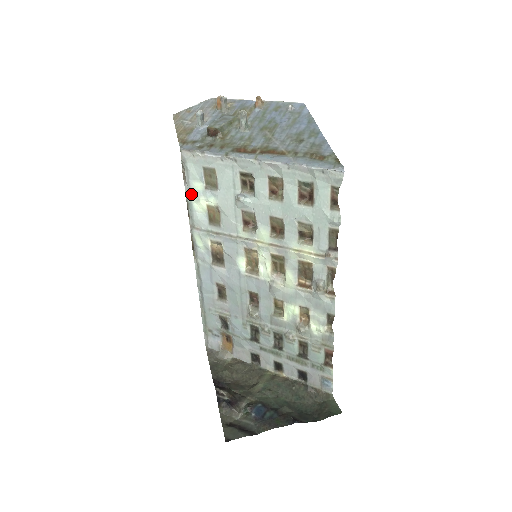
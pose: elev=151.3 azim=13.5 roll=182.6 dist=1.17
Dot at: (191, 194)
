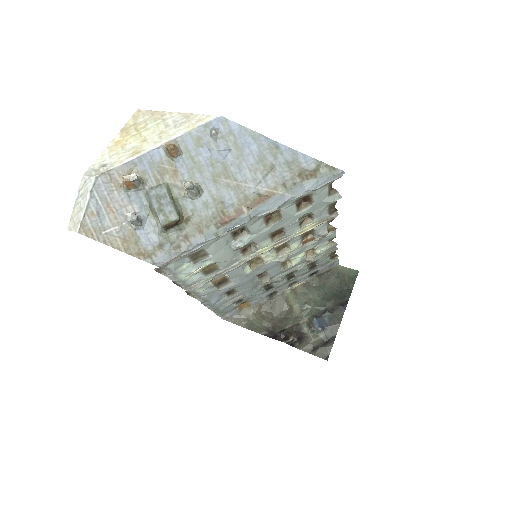
Dot at: (179, 276)
